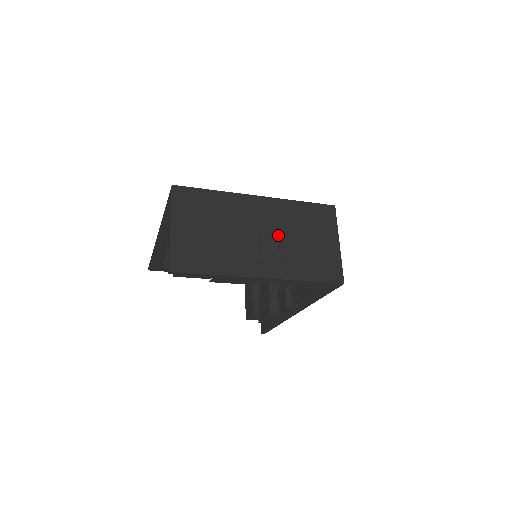
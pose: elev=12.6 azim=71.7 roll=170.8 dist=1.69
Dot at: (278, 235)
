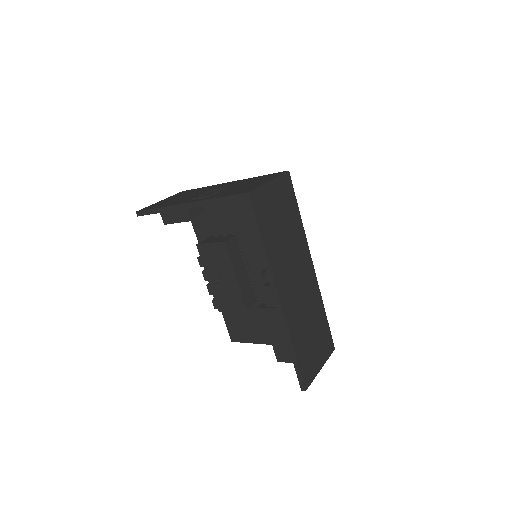
Dot at: occluded
